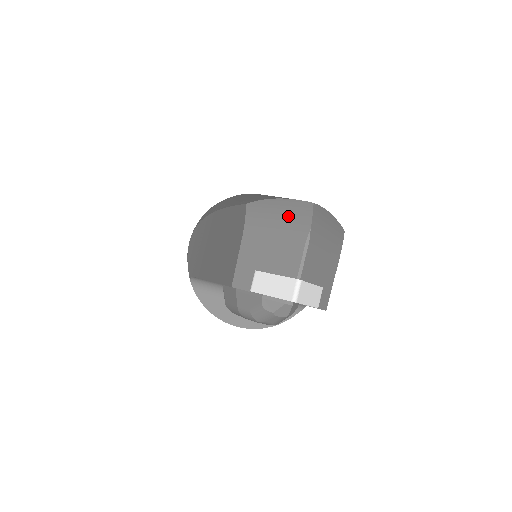
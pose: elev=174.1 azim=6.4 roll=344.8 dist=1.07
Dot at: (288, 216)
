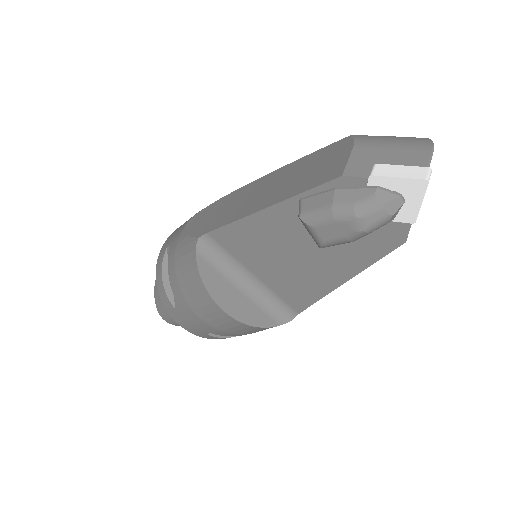
Dot at: (405, 140)
